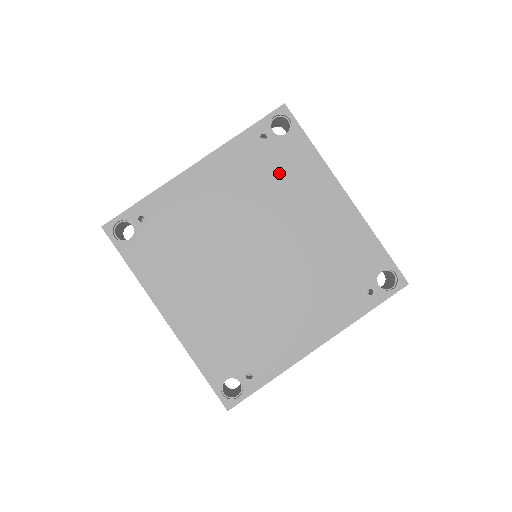
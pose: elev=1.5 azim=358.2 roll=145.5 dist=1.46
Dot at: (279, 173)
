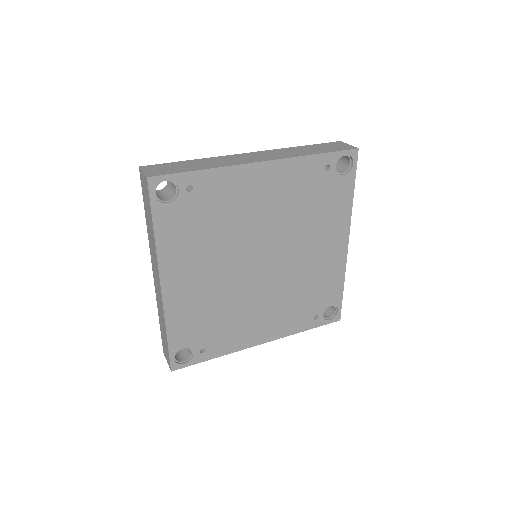
Dot at: (318, 204)
